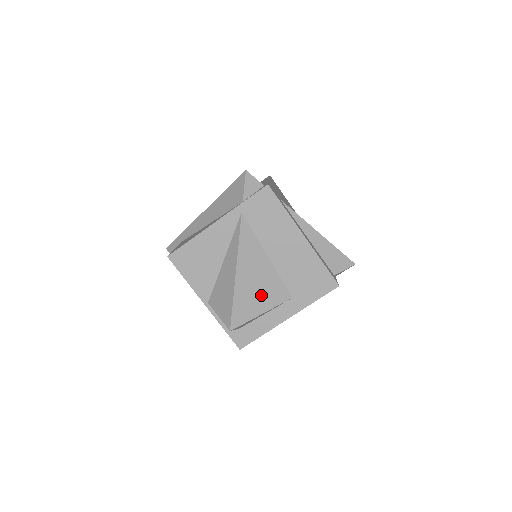
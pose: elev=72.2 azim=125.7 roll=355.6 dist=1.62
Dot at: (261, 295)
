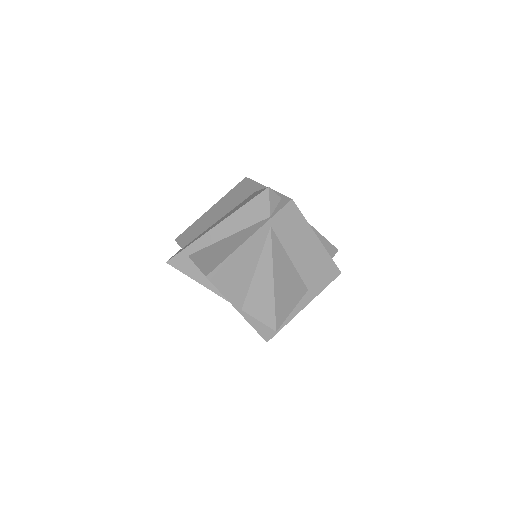
Dot at: (290, 294)
